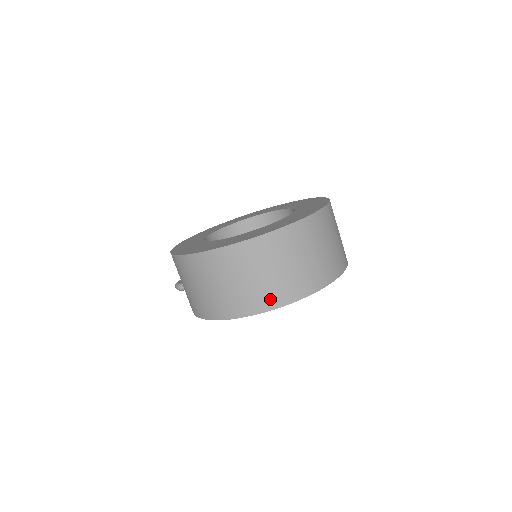
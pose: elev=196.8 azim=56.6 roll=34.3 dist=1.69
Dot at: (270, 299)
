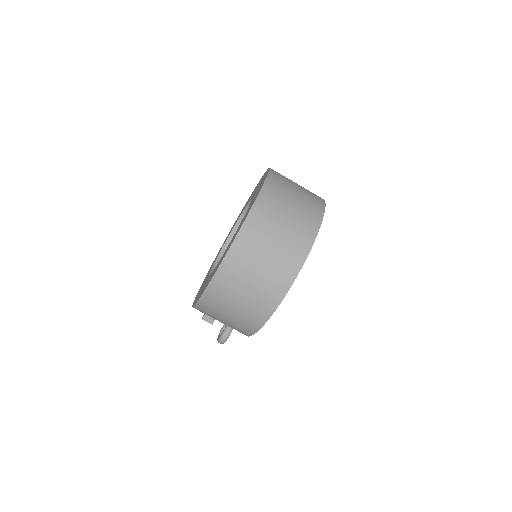
Dot at: (295, 256)
